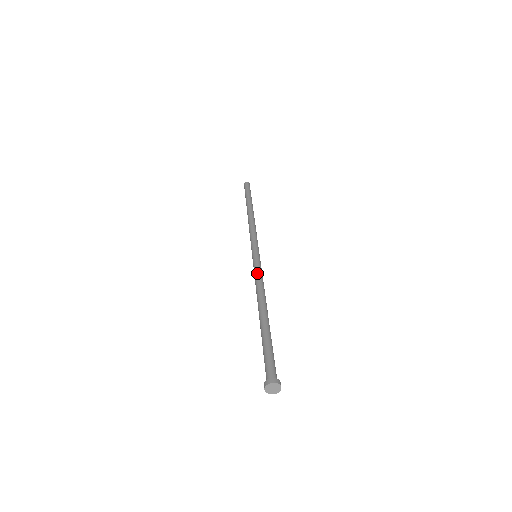
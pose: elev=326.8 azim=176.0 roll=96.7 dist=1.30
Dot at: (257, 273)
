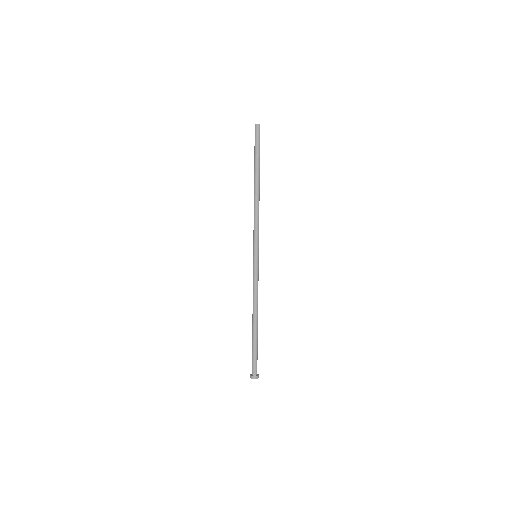
Dot at: (255, 282)
